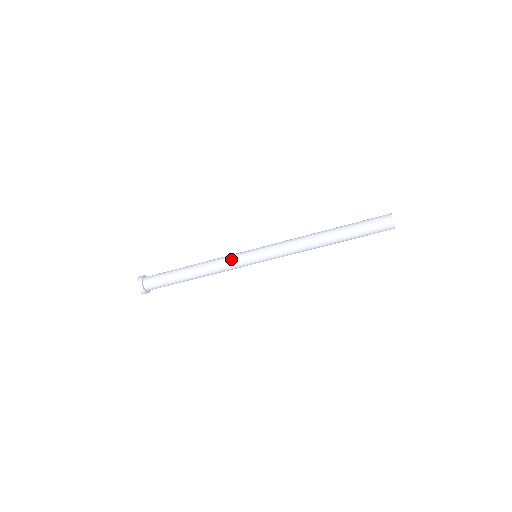
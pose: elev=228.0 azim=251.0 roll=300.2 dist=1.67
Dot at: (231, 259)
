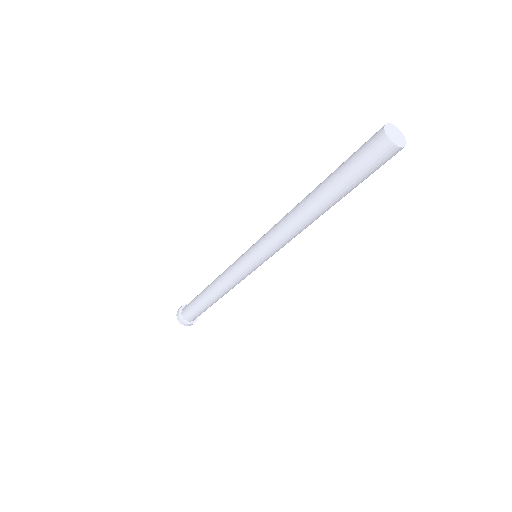
Dot at: (235, 276)
